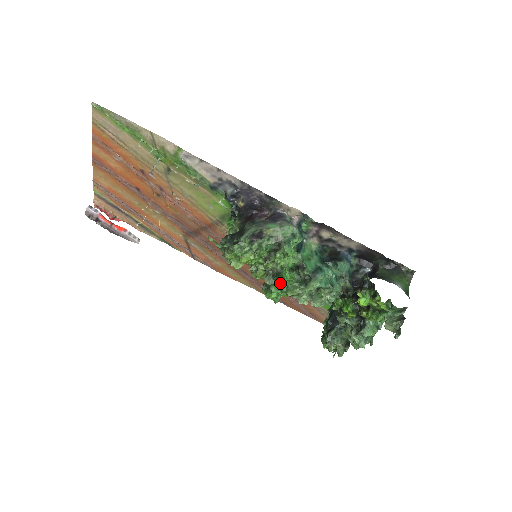
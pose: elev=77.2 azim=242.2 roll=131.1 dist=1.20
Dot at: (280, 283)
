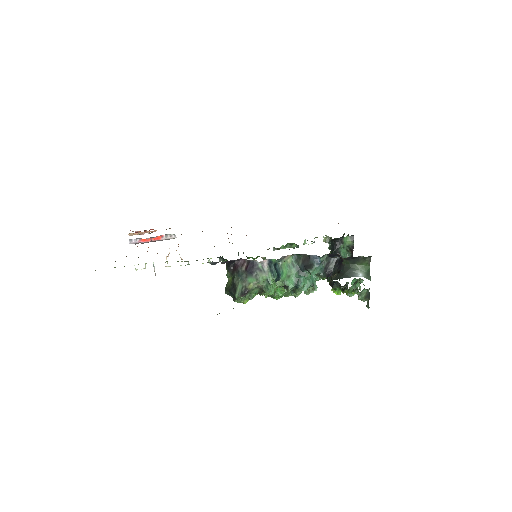
Dot at: occluded
